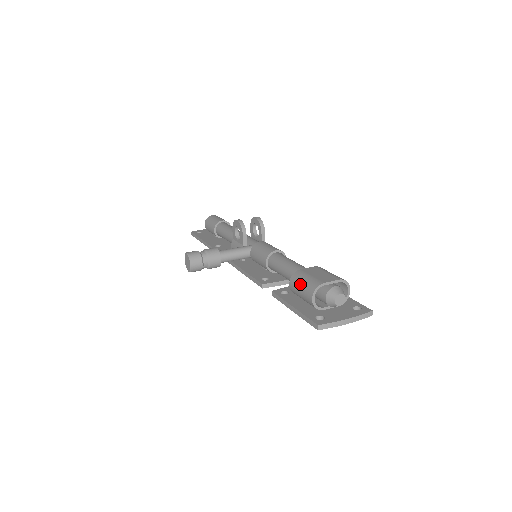
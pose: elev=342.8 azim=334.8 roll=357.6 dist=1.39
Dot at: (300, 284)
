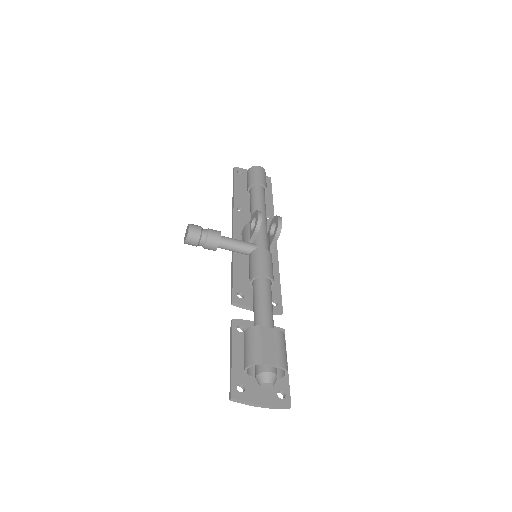
Dot at: (248, 344)
